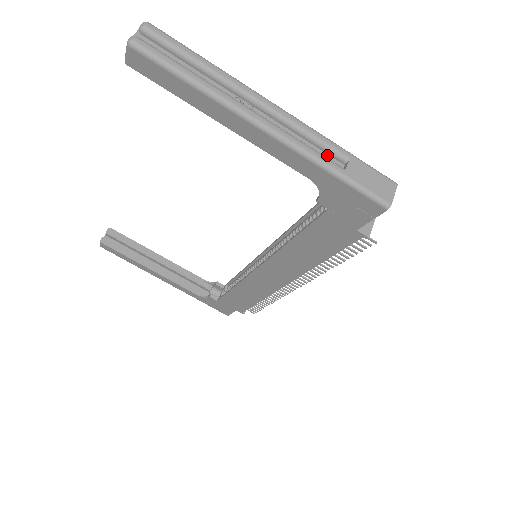
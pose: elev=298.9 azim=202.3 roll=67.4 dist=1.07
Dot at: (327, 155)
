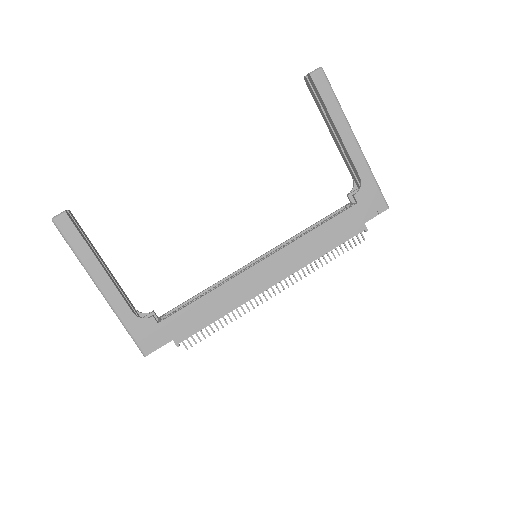
Dot at: occluded
